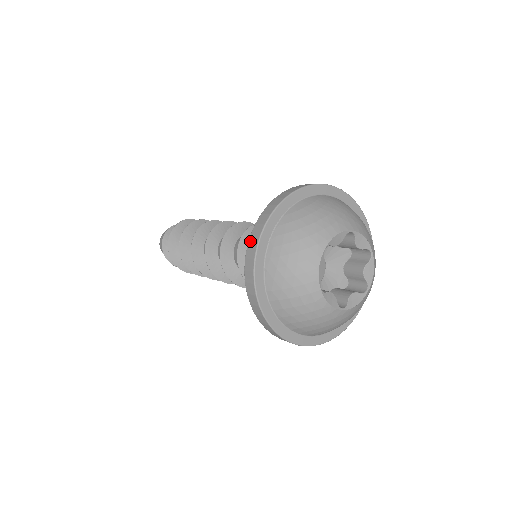
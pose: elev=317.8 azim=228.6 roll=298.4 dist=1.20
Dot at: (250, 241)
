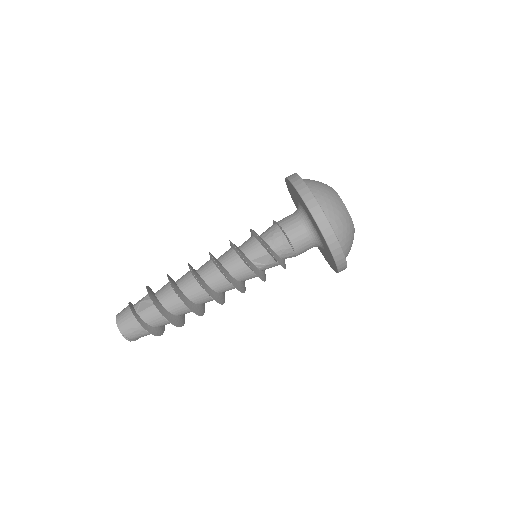
Dot at: (301, 193)
